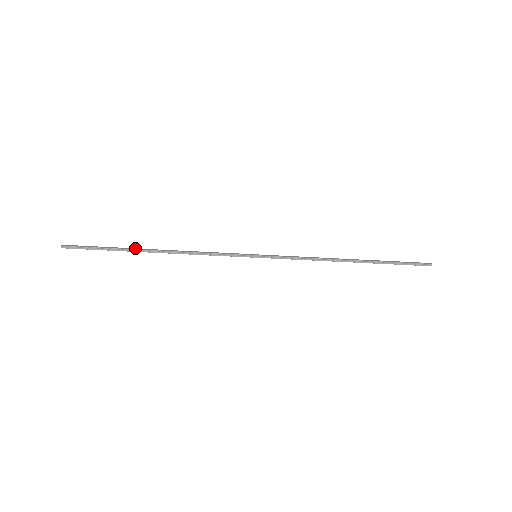
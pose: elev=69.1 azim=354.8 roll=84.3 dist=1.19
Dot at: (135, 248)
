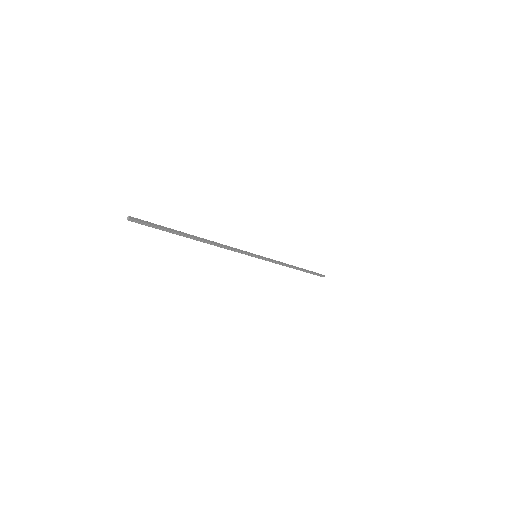
Dot at: occluded
